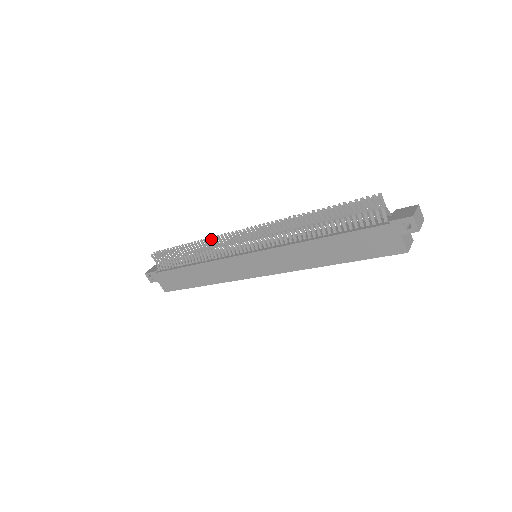
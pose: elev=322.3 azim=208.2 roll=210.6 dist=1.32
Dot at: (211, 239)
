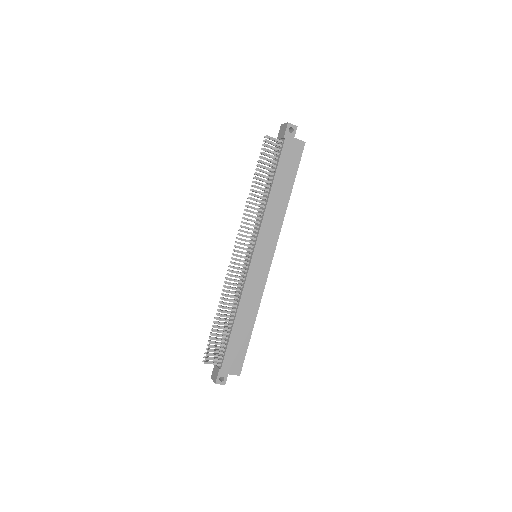
Dot at: (226, 283)
